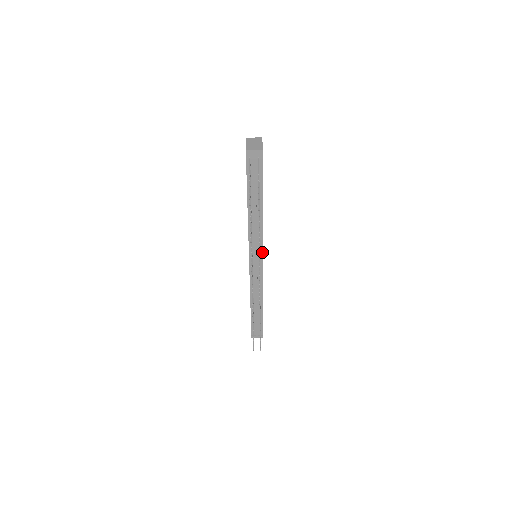
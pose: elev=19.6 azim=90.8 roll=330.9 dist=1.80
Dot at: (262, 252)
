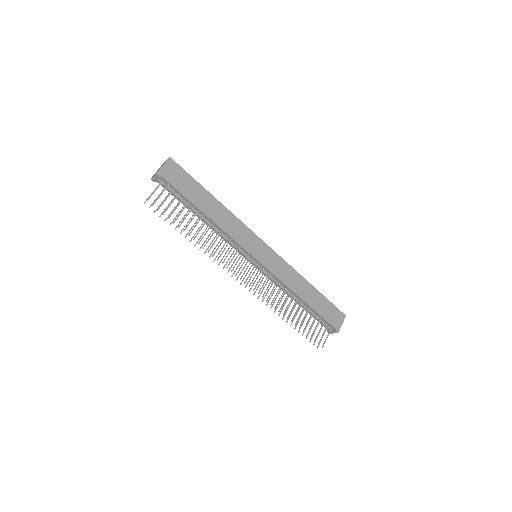
Dot at: (249, 253)
